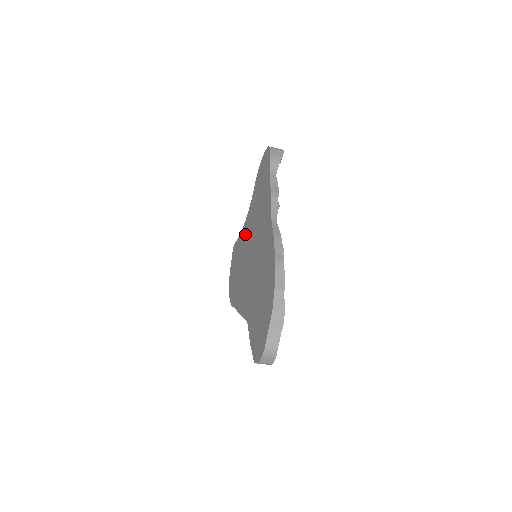
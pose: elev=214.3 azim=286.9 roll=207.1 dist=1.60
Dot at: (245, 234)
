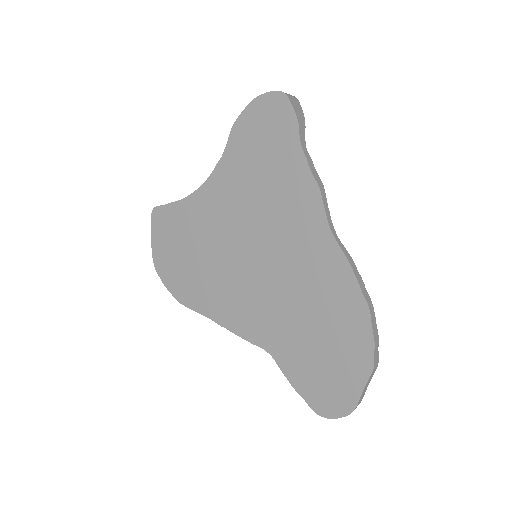
Dot at: (210, 210)
